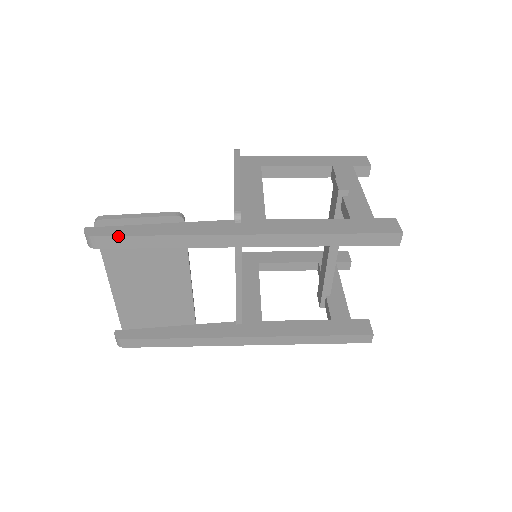
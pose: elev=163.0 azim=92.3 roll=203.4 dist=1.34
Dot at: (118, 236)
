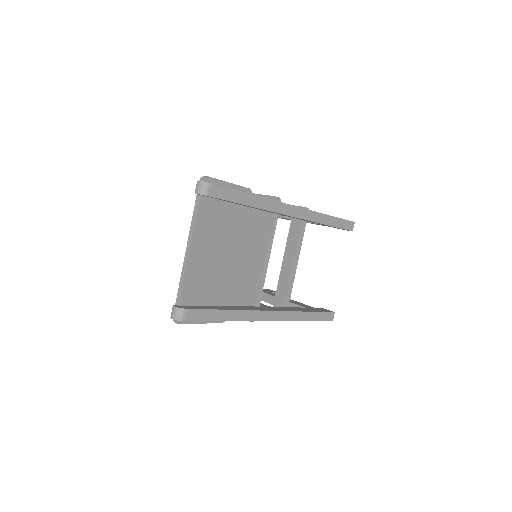
Dot at: (226, 188)
